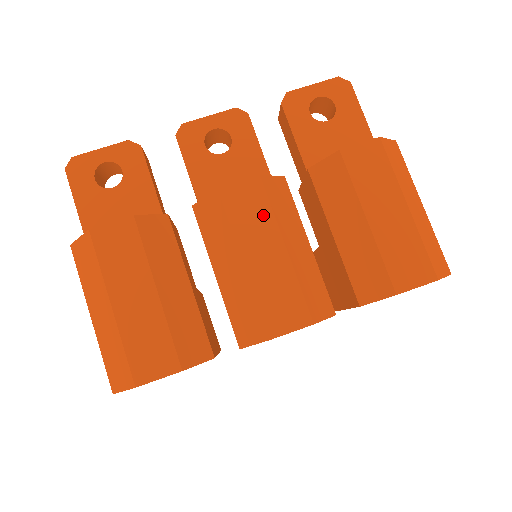
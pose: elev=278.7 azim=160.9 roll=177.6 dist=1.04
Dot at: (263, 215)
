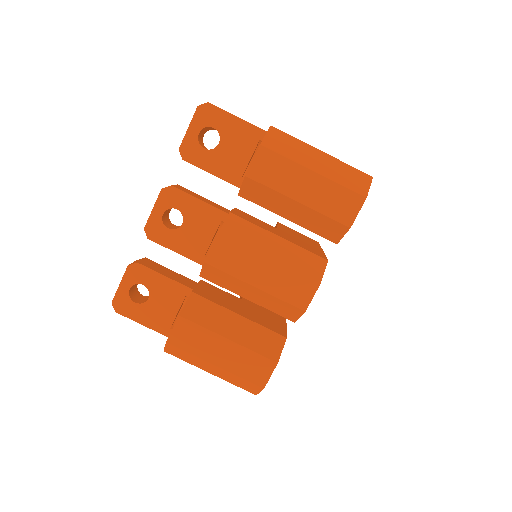
Dot at: (241, 253)
